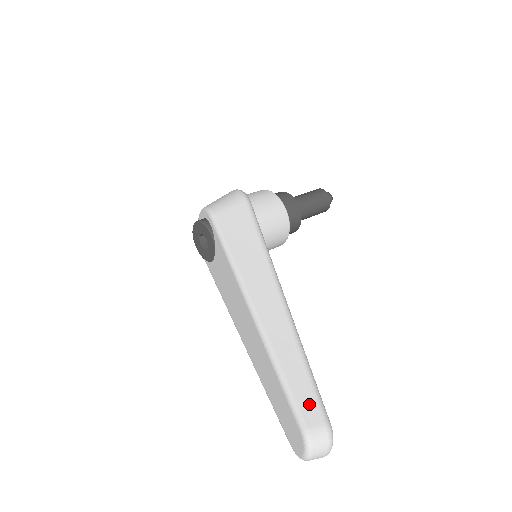
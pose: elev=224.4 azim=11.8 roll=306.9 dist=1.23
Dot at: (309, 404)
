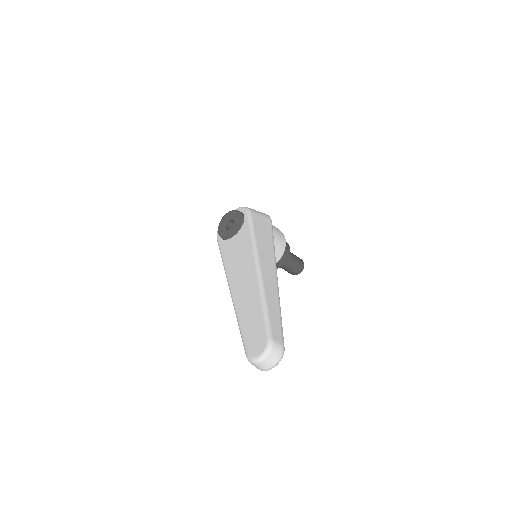
Dot at: (277, 330)
